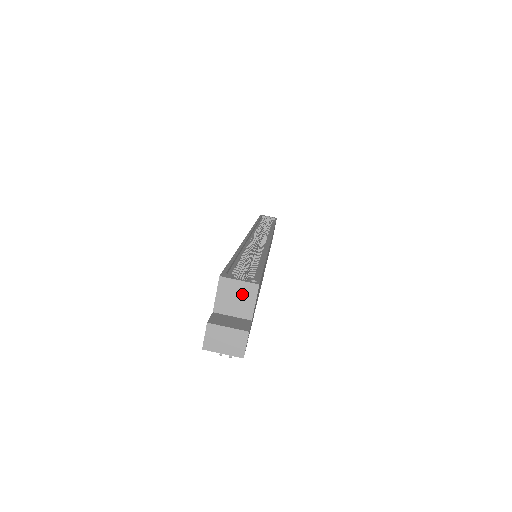
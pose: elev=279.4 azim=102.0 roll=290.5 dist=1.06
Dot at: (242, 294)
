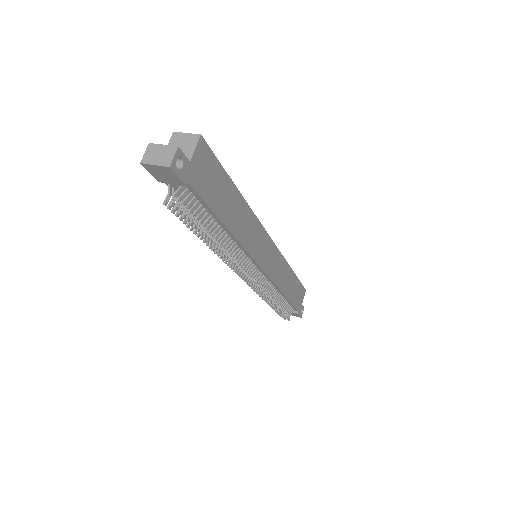
Dot at: (187, 143)
